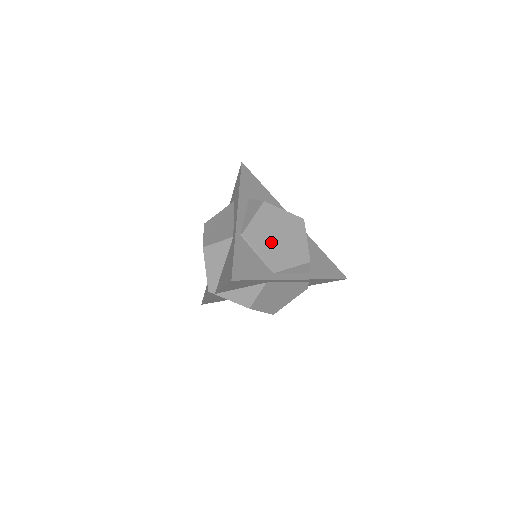
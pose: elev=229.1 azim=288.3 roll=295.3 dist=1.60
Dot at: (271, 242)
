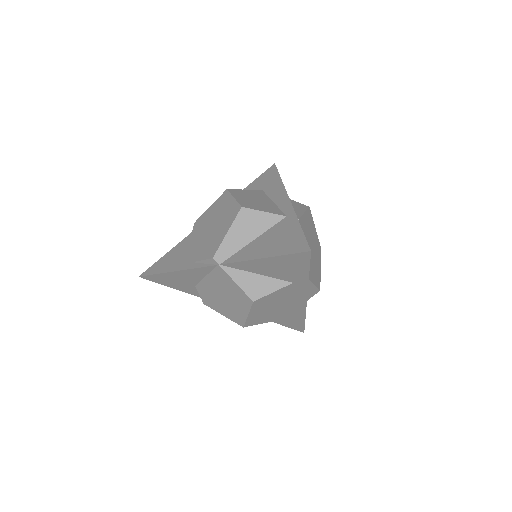
Dot at: occluded
